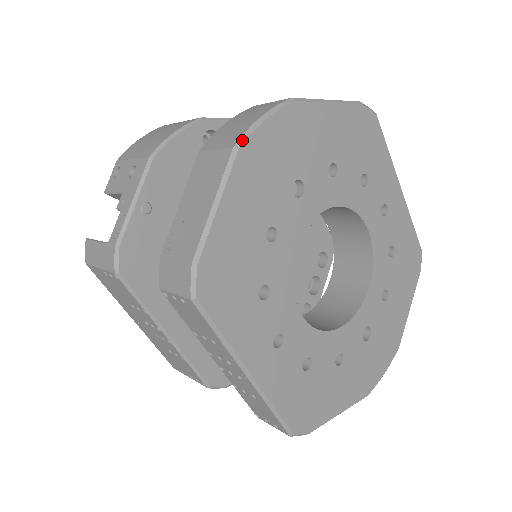
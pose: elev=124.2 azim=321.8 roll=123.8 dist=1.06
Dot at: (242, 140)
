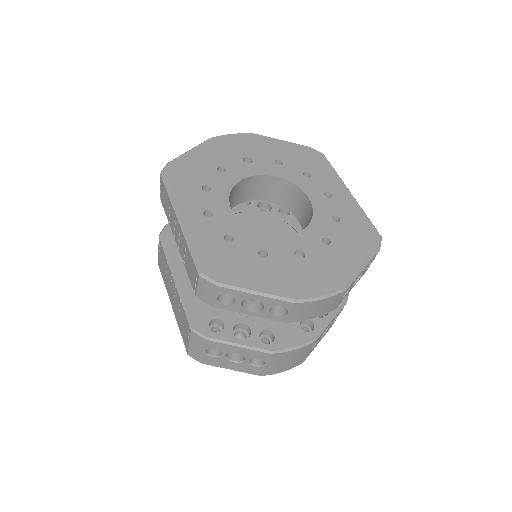
Dot at: (216, 136)
